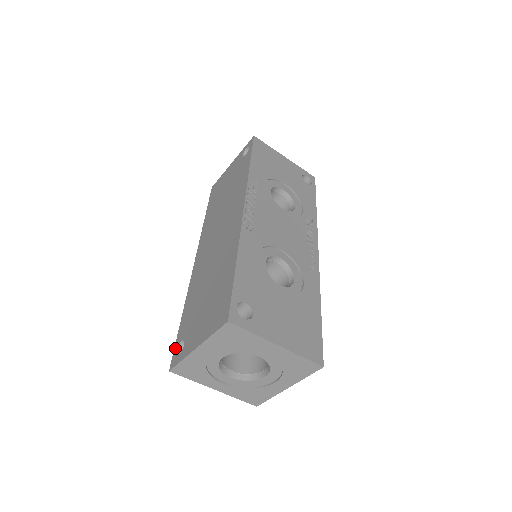
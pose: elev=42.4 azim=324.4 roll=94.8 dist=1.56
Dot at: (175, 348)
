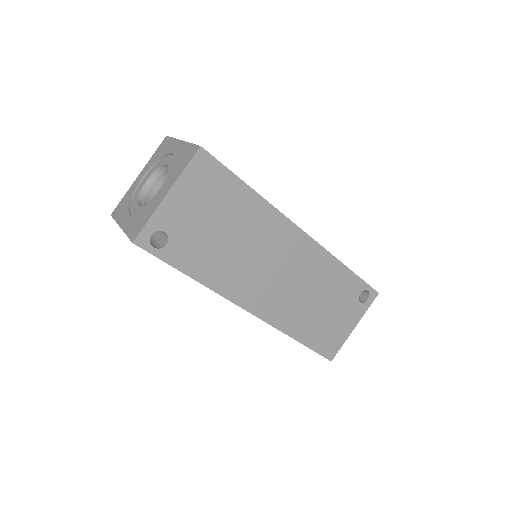
Dot at: occluded
